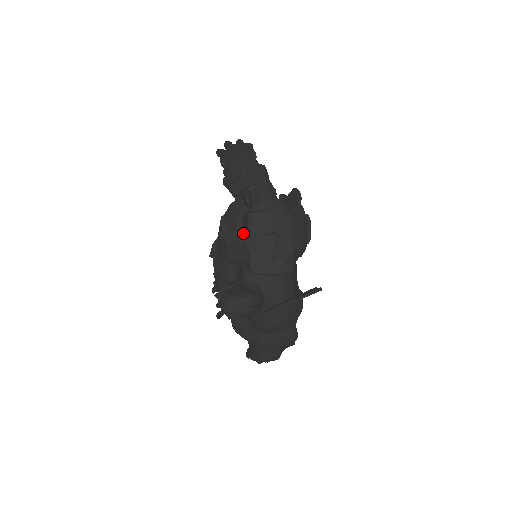
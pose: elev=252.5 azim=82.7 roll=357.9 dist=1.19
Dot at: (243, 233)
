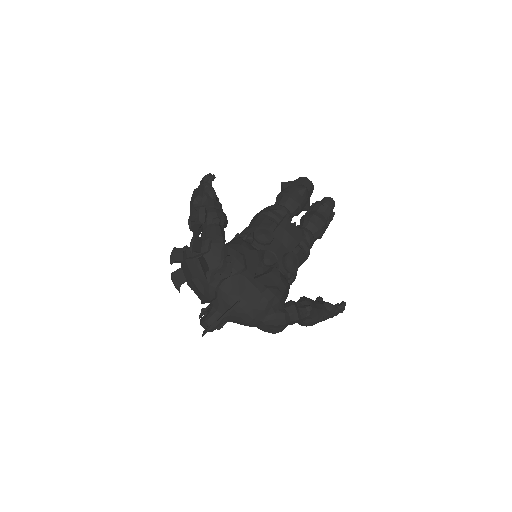
Dot at: (177, 286)
